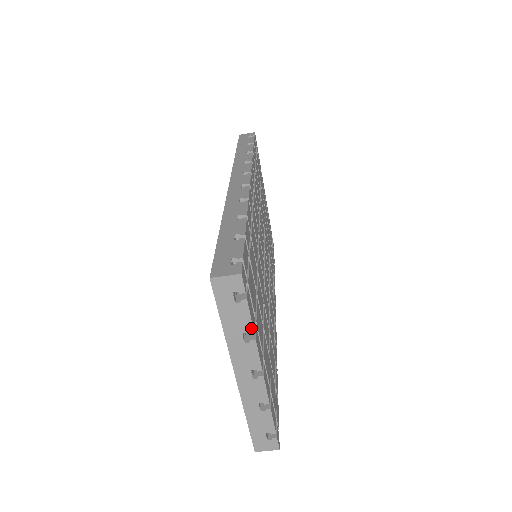
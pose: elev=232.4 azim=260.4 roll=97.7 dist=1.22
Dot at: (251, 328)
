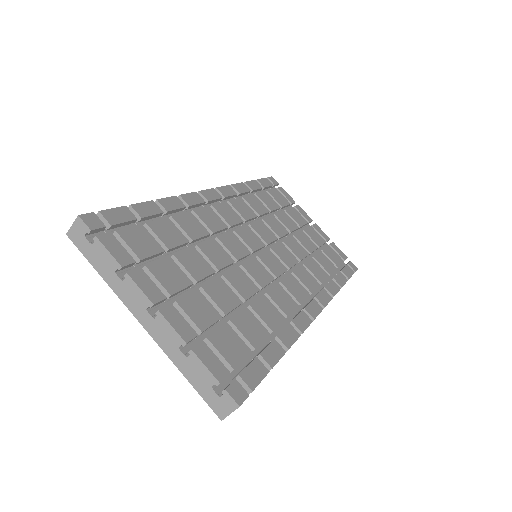
Dot at: (116, 263)
